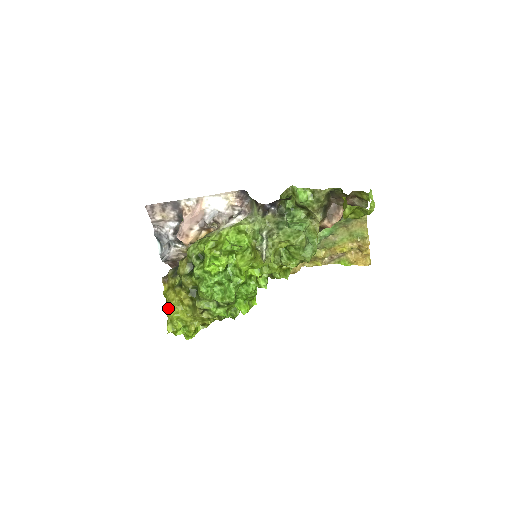
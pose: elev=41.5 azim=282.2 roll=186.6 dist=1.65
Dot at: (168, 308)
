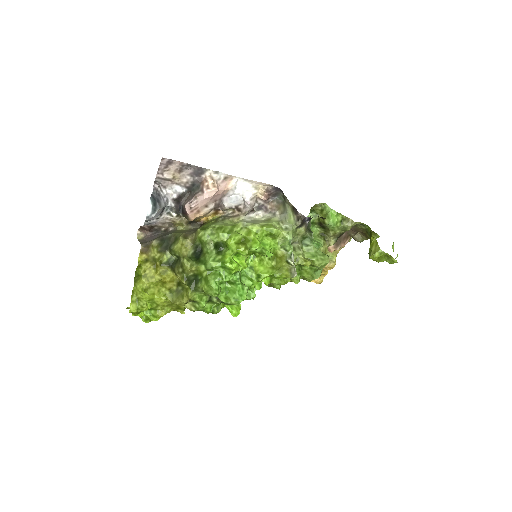
Dot at: (144, 286)
